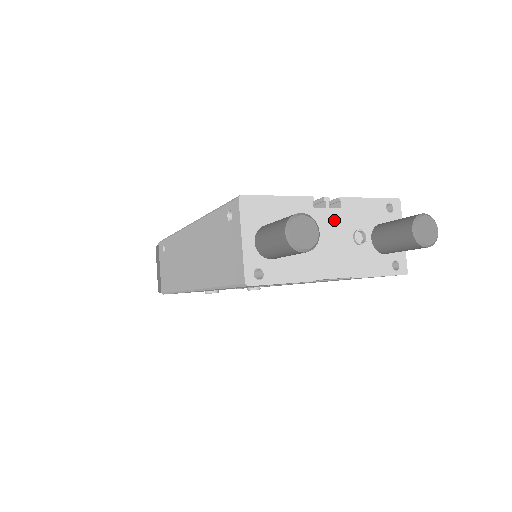
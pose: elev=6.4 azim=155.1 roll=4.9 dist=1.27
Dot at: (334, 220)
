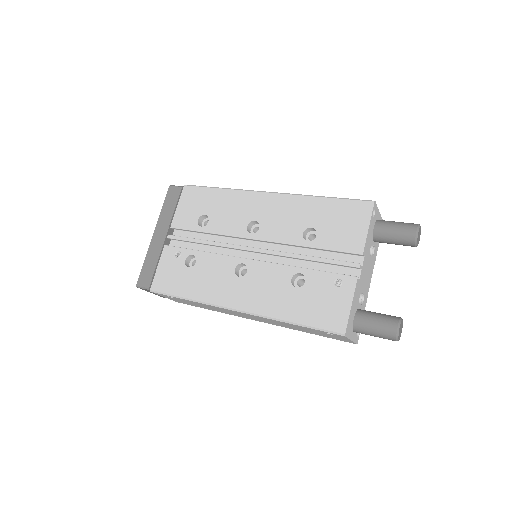
Dot at: (364, 266)
